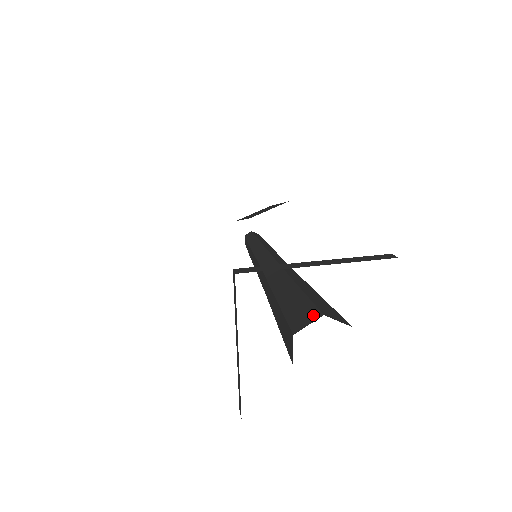
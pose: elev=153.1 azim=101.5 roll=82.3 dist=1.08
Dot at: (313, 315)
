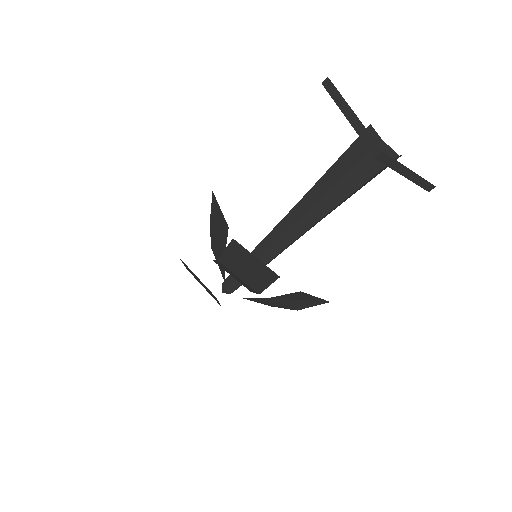
Dot at: occluded
